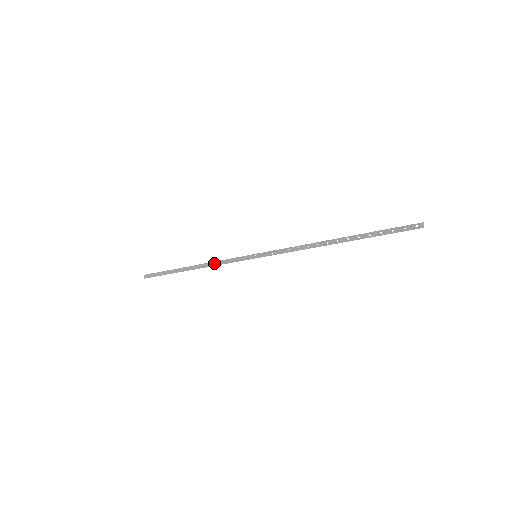
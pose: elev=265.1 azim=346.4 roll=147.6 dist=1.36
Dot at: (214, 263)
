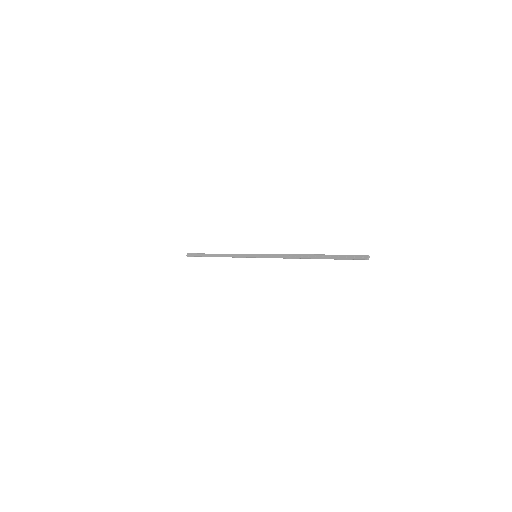
Dot at: (229, 255)
